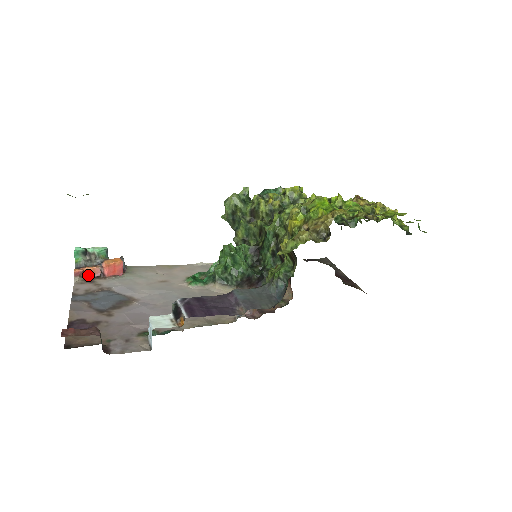
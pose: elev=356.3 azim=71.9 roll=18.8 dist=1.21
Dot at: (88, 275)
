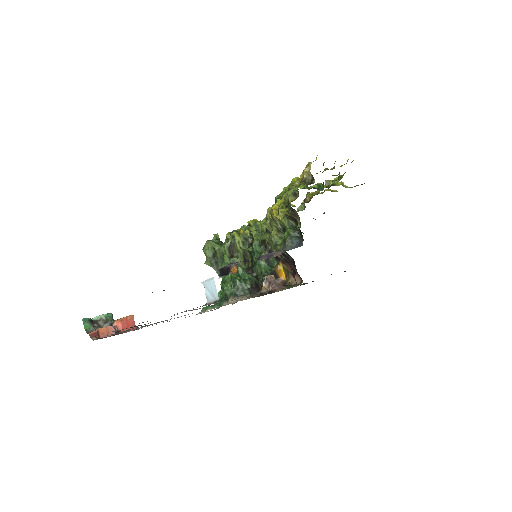
Dot at: (103, 336)
